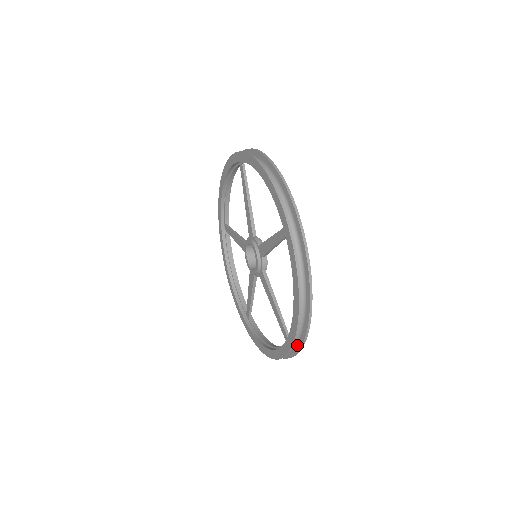
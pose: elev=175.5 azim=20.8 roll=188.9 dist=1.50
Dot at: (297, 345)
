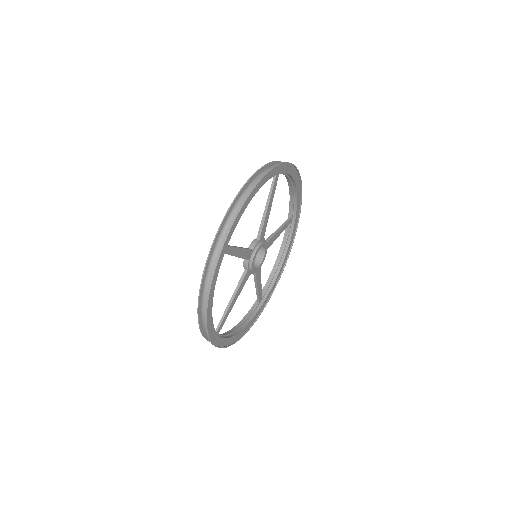
Dot at: (224, 243)
